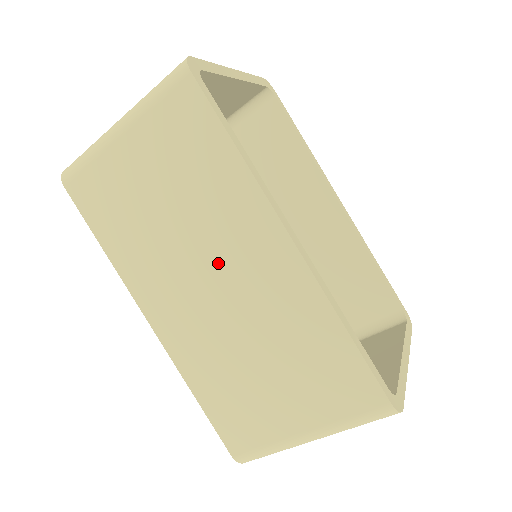
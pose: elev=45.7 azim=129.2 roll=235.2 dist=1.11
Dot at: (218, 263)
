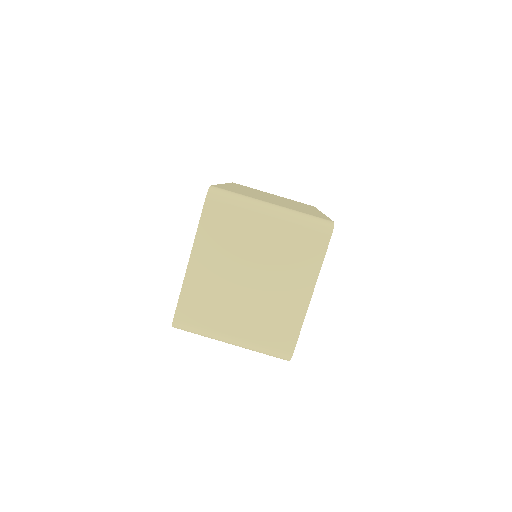
Dot at: (282, 200)
